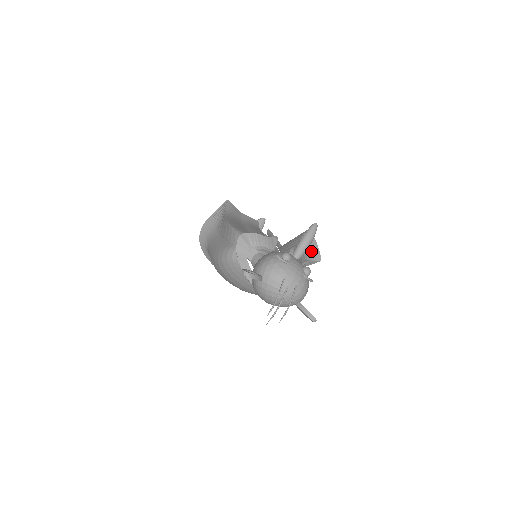
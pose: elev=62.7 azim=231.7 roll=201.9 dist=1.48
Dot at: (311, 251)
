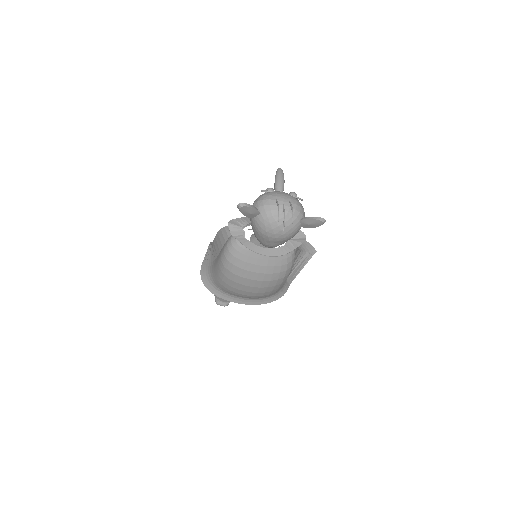
Dot at: (303, 245)
